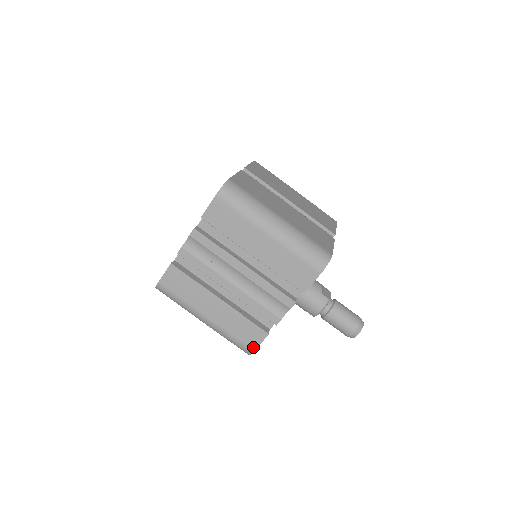
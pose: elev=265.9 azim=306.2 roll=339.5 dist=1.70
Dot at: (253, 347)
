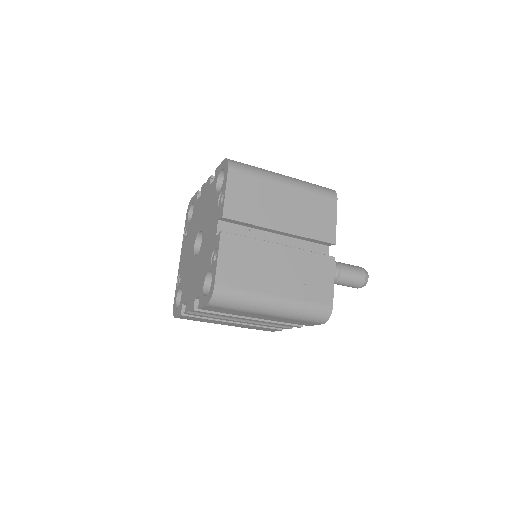
Dot at: (271, 331)
